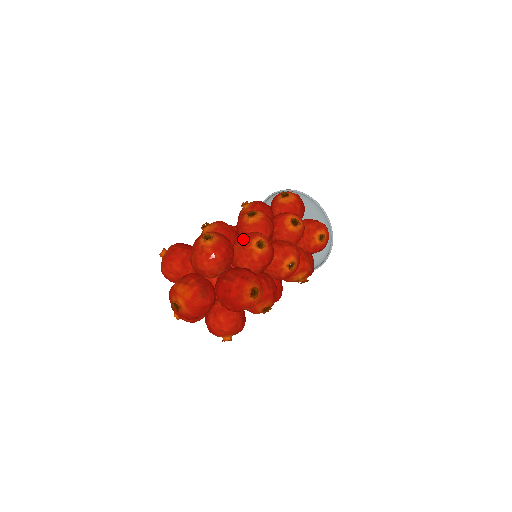
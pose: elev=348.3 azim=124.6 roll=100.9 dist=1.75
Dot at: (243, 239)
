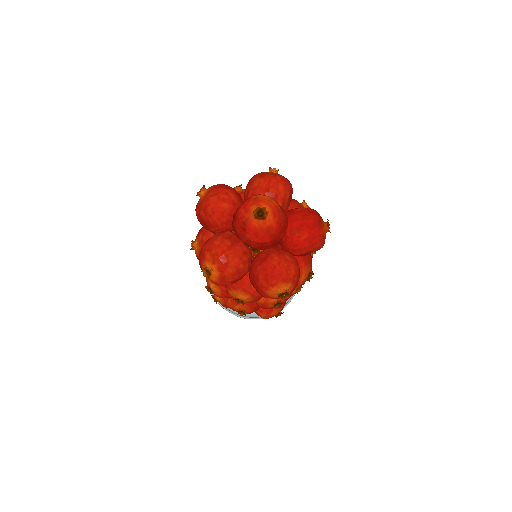
Dot at: occluded
